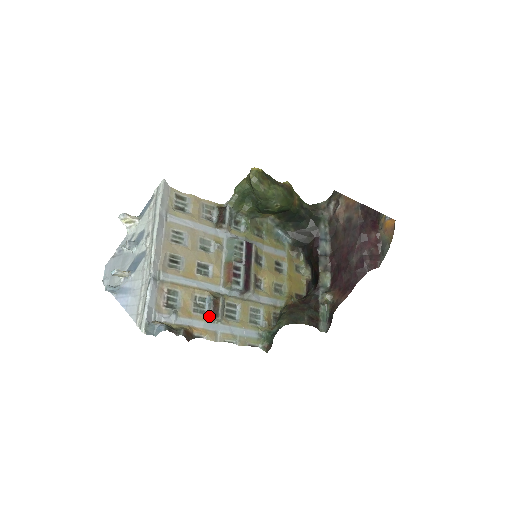
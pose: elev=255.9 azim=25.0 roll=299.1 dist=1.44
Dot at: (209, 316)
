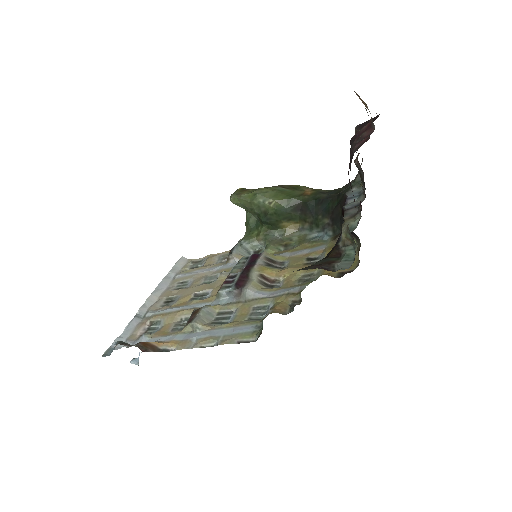
Dot at: (185, 327)
